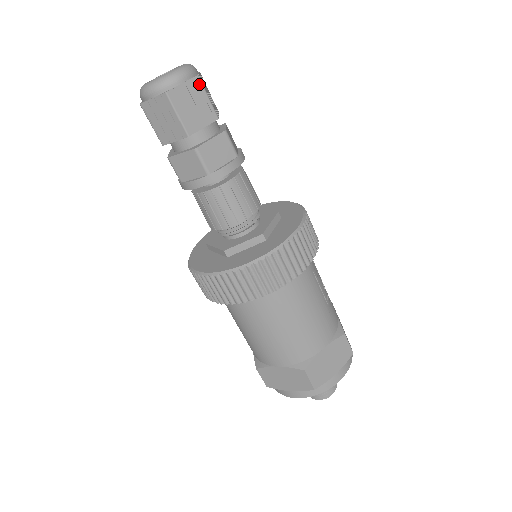
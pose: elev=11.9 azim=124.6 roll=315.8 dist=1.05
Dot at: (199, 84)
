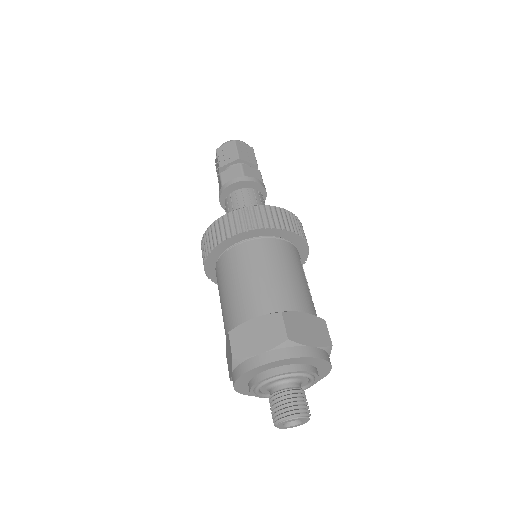
Dot at: (252, 150)
